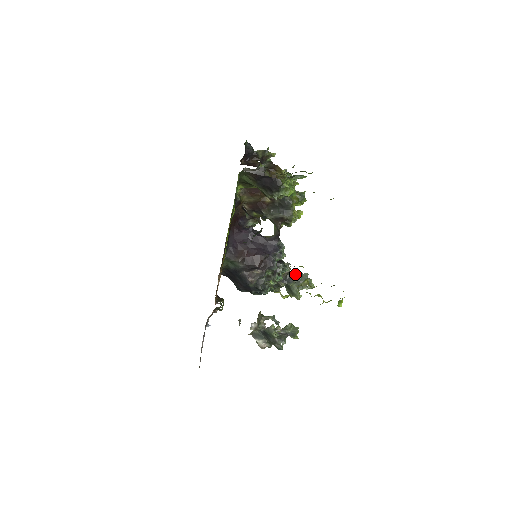
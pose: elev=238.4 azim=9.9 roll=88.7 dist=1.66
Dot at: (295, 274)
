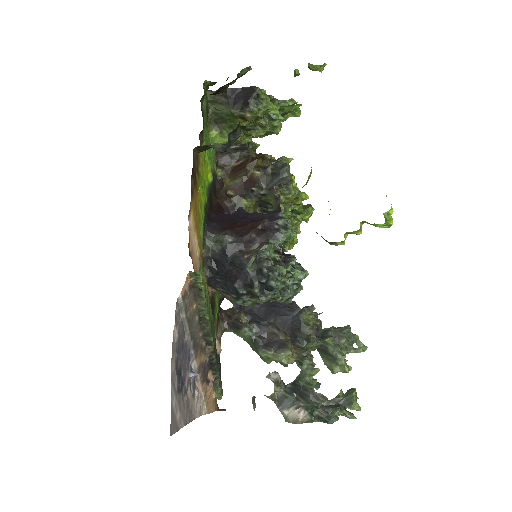
Dot at: (330, 328)
